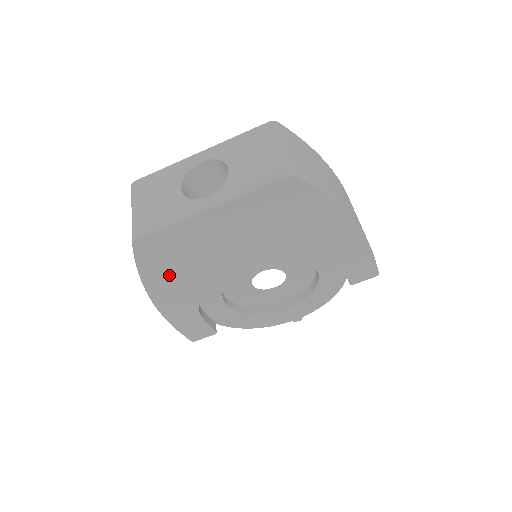
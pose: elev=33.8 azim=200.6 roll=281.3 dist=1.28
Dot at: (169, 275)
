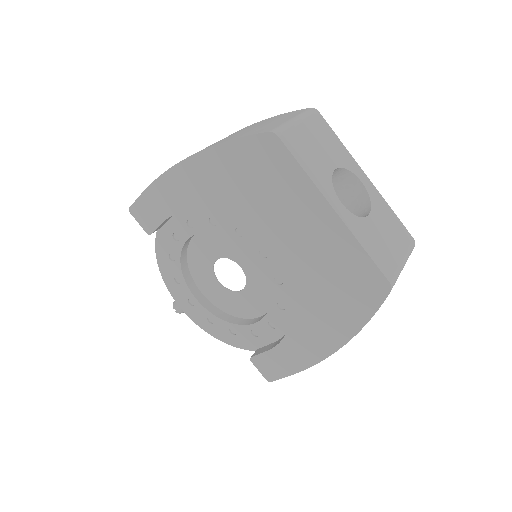
Dot at: (229, 176)
